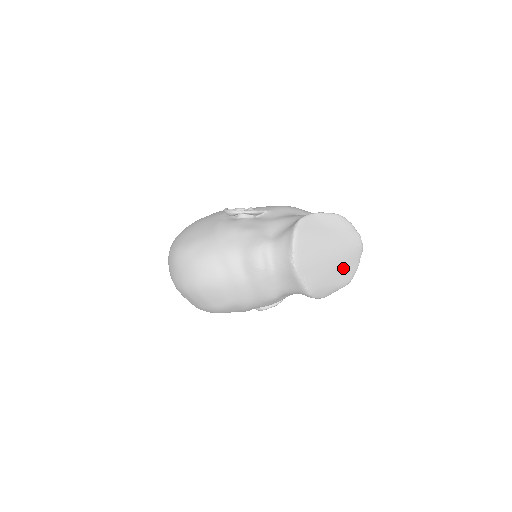
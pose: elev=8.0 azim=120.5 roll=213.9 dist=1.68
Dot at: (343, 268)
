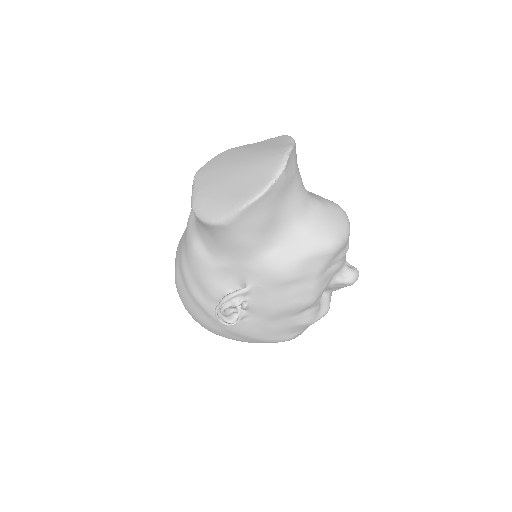
Dot at: (245, 180)
